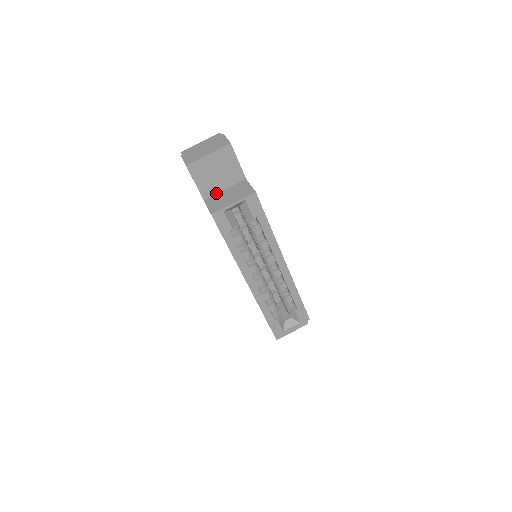
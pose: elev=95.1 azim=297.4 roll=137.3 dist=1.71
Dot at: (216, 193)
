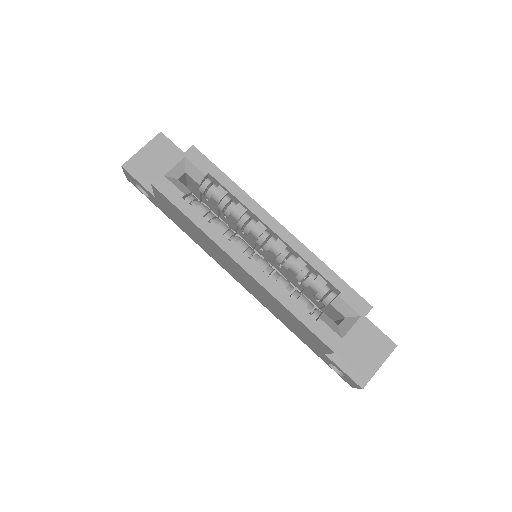
Dot at: occluded
